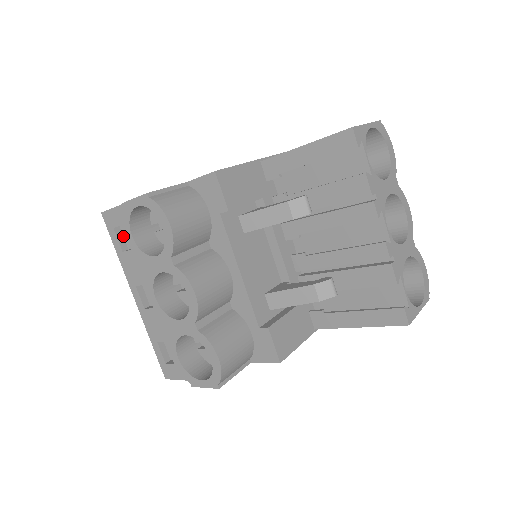
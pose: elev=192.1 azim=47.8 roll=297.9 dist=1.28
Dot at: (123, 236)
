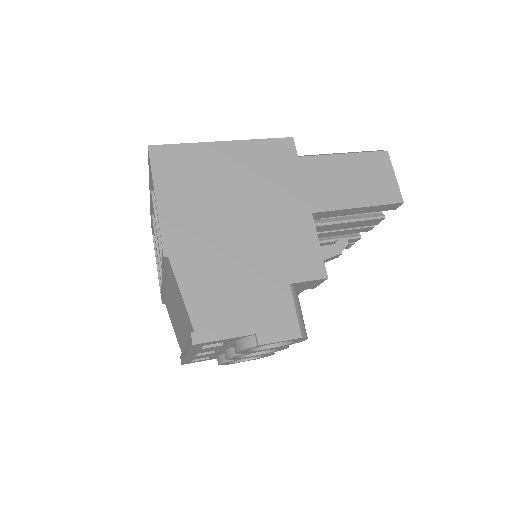
Dot at: occluded
